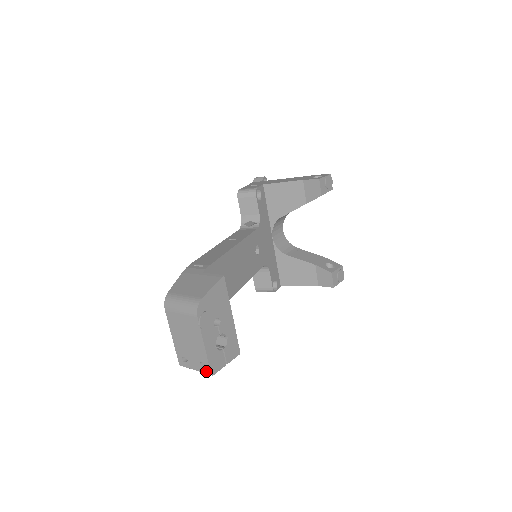
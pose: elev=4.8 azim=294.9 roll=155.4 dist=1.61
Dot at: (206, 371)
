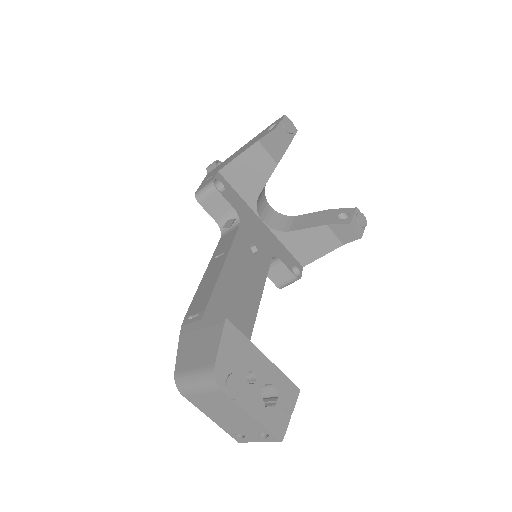
Dot at: (272, 440)
